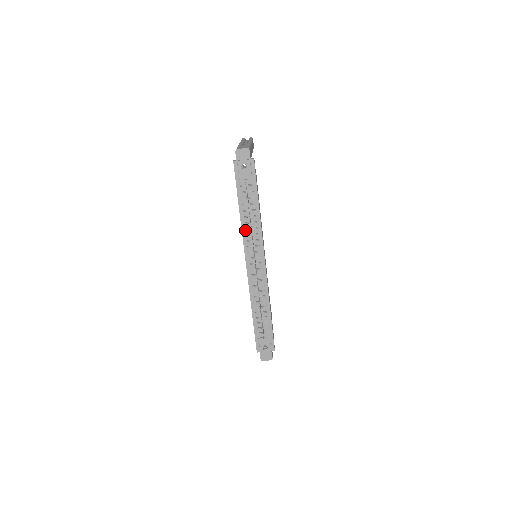
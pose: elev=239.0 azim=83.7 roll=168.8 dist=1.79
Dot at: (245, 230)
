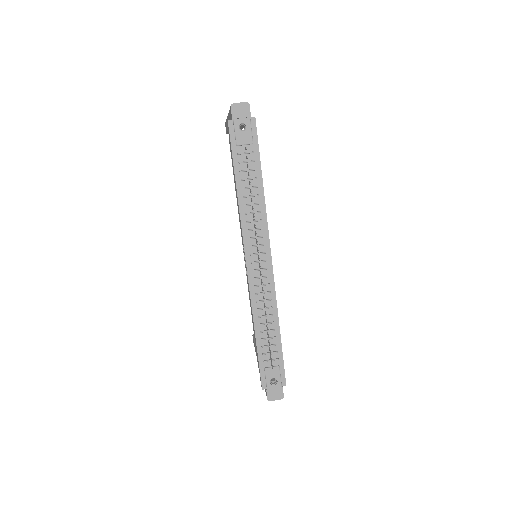
Dot at: (244, 215)
